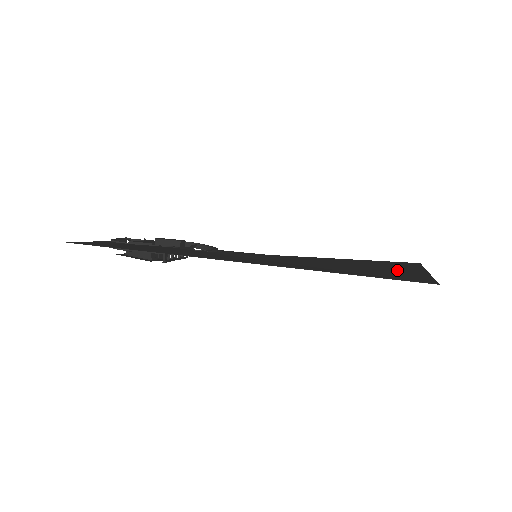
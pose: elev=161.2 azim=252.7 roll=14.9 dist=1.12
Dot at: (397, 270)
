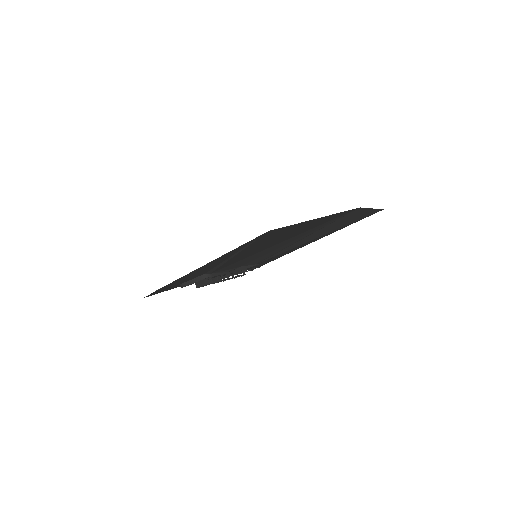
Dot at: (296, 227)
